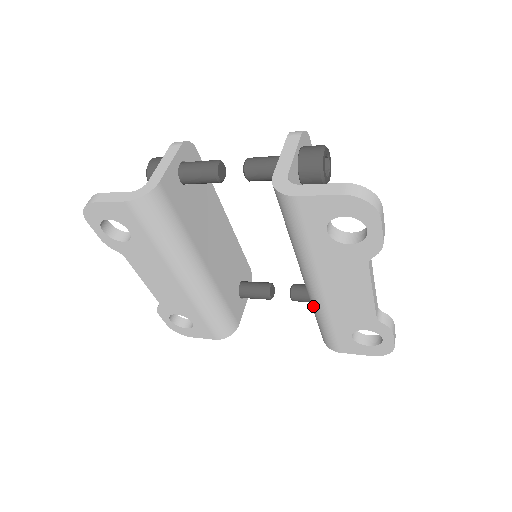
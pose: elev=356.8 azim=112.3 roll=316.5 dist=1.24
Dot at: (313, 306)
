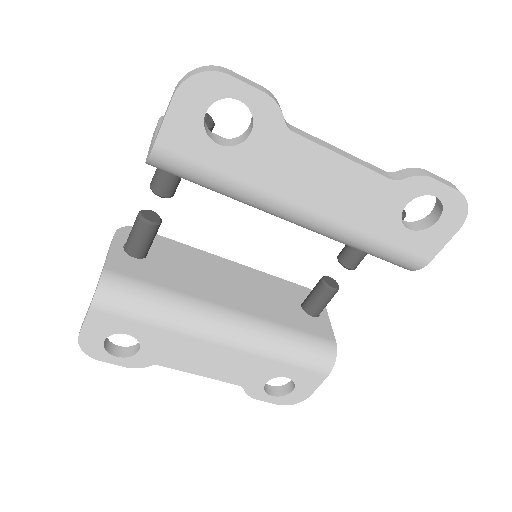
Dot at: (338, 240)
